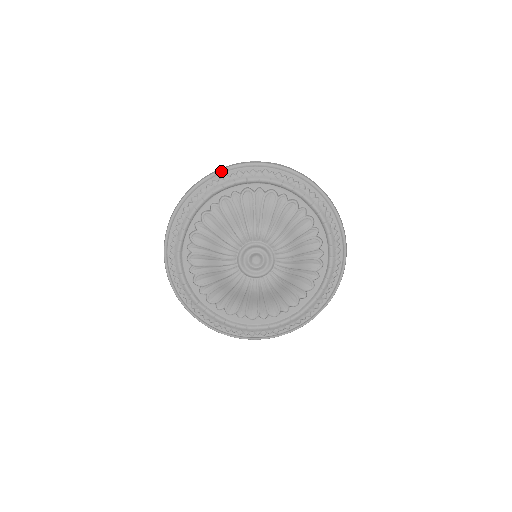
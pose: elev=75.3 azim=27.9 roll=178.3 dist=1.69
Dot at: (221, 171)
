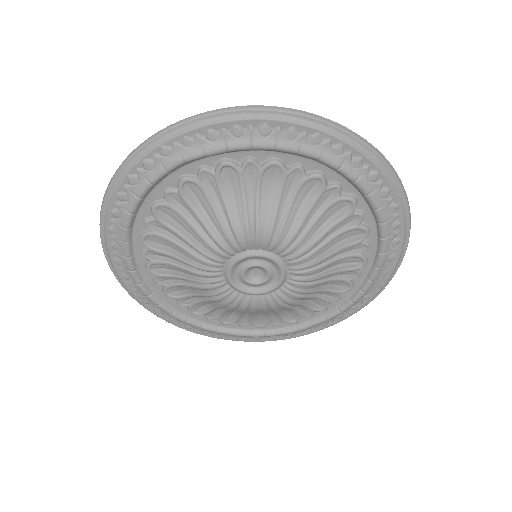
Dot at: (364, 146)
